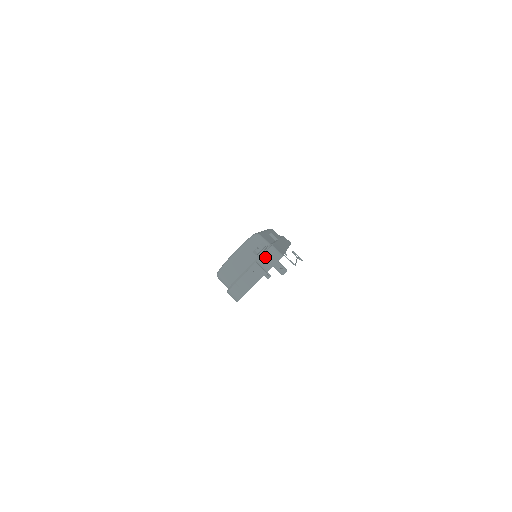
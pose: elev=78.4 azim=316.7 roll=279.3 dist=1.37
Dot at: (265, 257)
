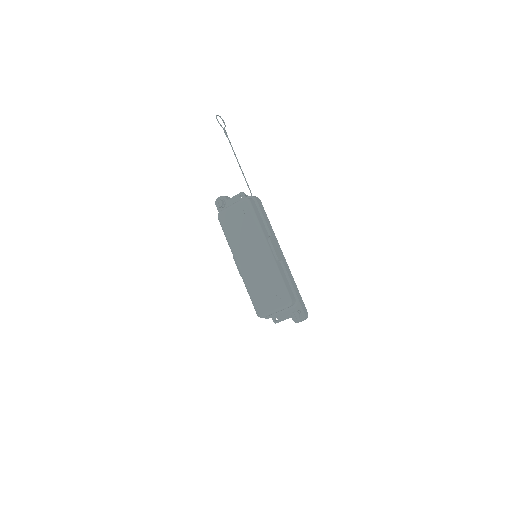
Dot at: occluded
